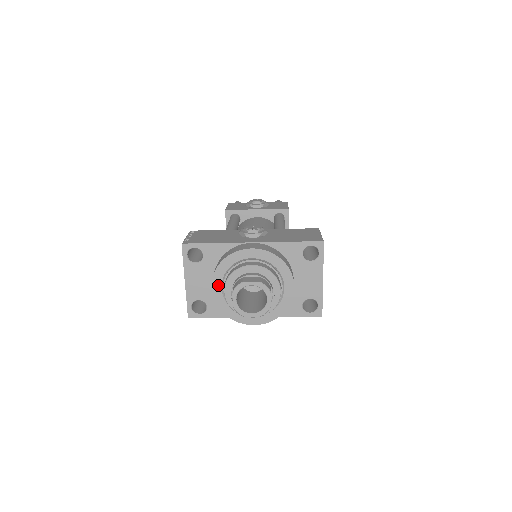
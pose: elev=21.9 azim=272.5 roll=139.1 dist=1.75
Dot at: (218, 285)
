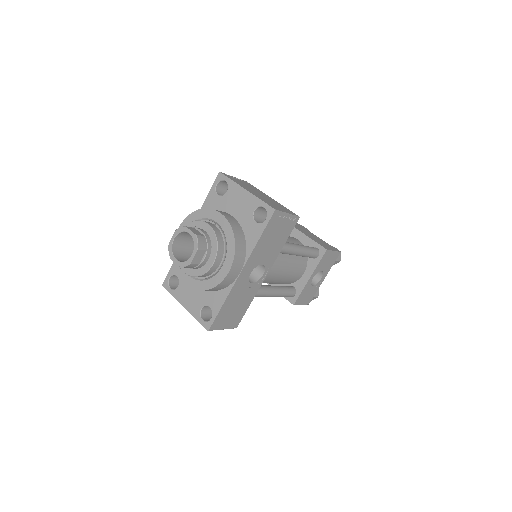
Dot at: (185, 276)
